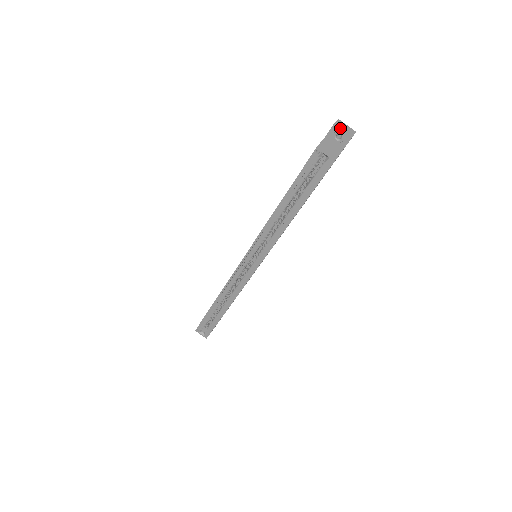
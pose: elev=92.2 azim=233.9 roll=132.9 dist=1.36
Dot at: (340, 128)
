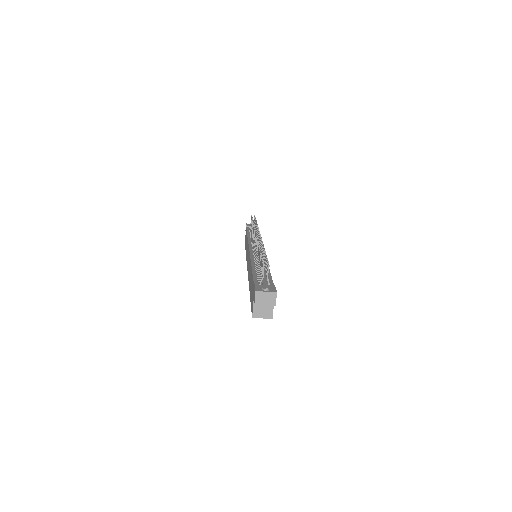
Dot at: (261, 304)
